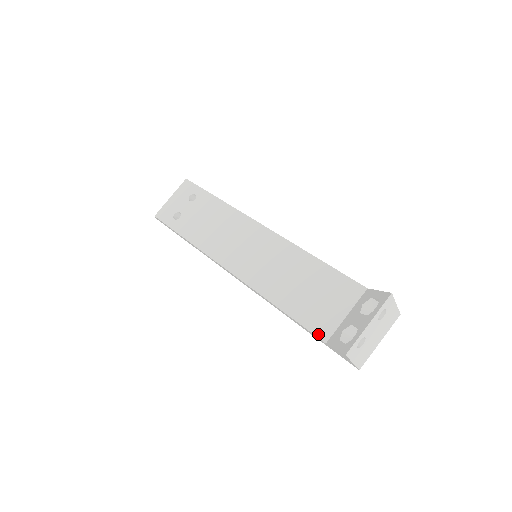
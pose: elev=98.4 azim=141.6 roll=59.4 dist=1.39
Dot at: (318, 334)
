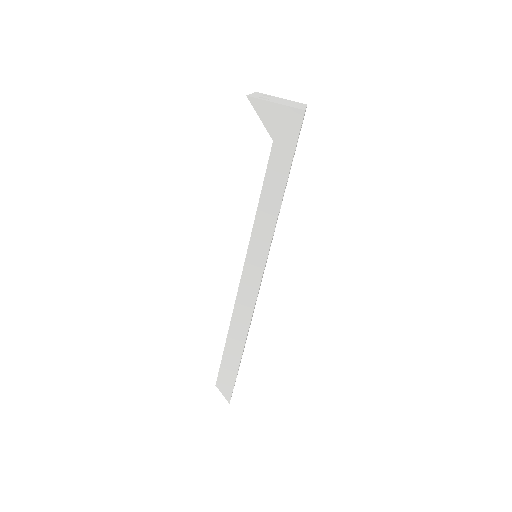
Dot at: (270, 153)
